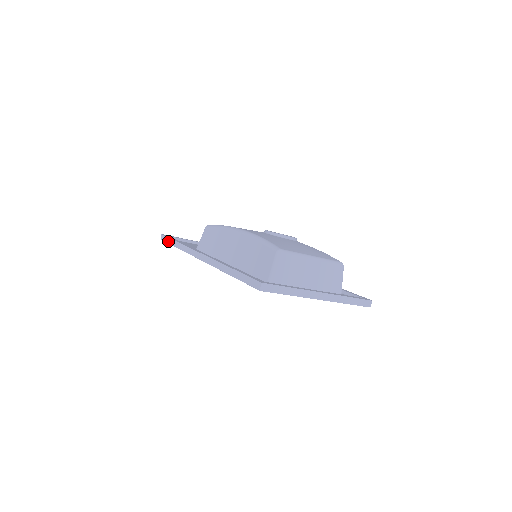
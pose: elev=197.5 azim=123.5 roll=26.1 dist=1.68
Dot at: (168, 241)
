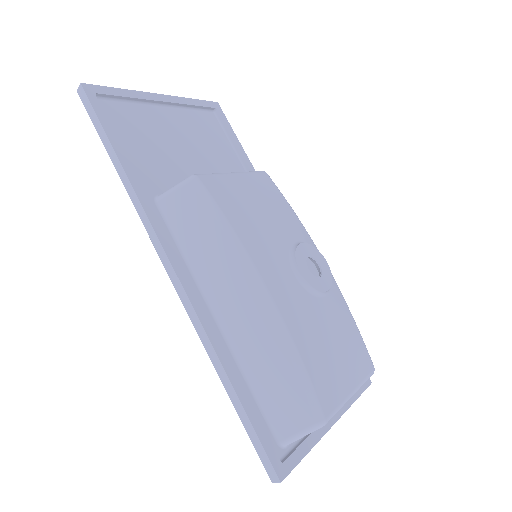
Dot at: (98, 129)
